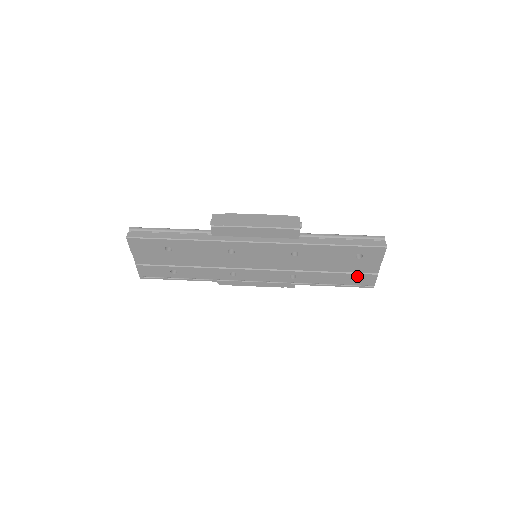
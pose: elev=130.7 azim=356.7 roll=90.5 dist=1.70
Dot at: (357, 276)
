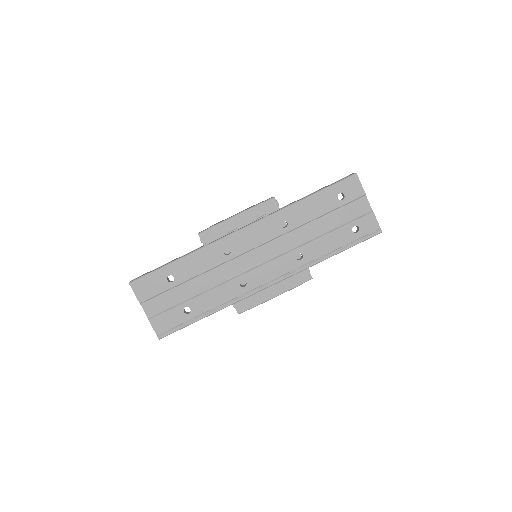
Dot at: (356, 224)
